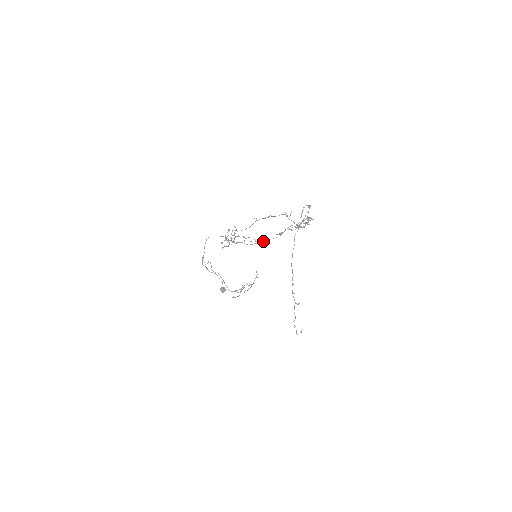
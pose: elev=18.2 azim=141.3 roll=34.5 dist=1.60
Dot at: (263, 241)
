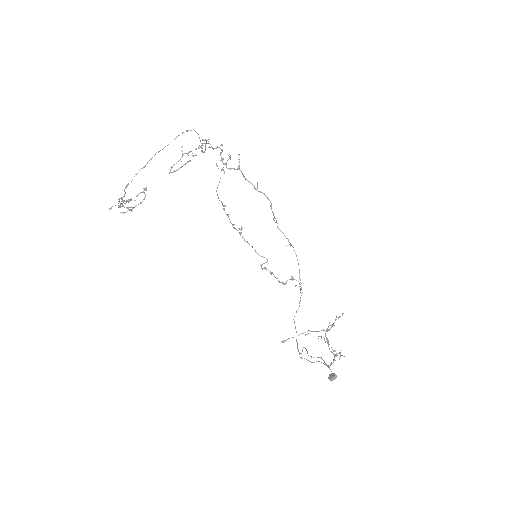
Dot at: (134, 176)
